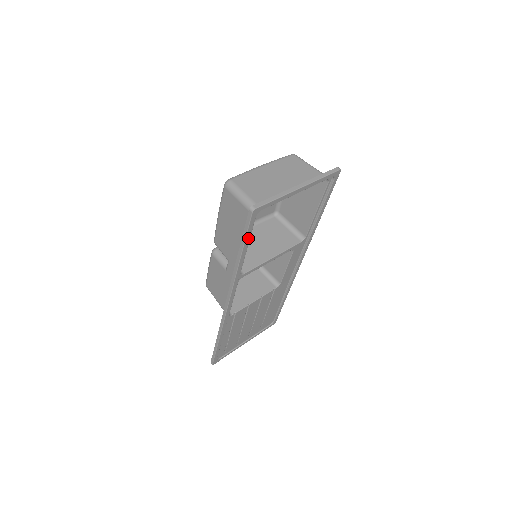
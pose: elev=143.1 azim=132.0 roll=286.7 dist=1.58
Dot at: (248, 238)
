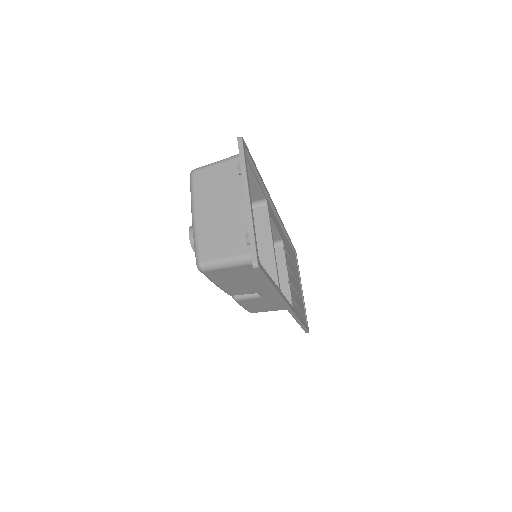
Dot at: (268, 276)
